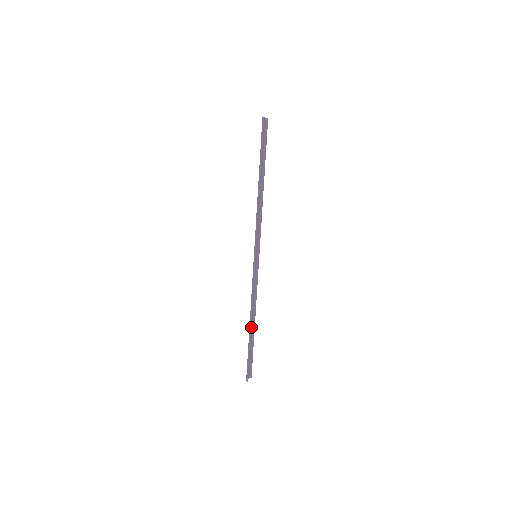
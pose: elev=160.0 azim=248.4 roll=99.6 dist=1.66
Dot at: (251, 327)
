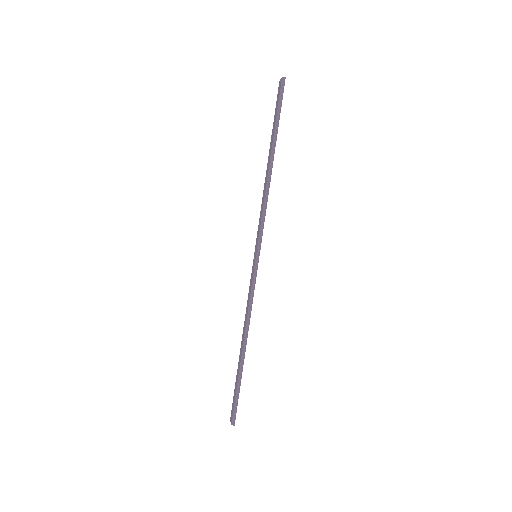
Dot at: (240, 351)
